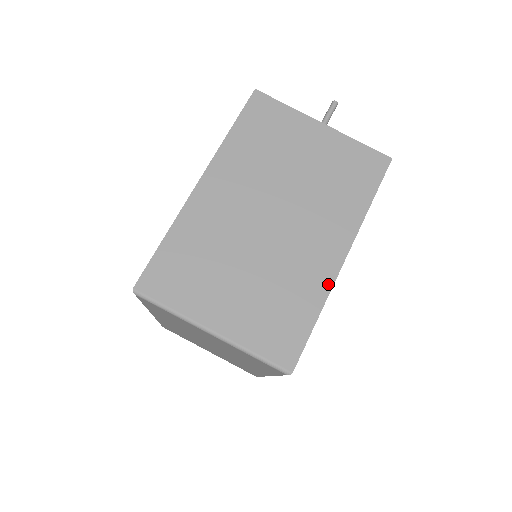
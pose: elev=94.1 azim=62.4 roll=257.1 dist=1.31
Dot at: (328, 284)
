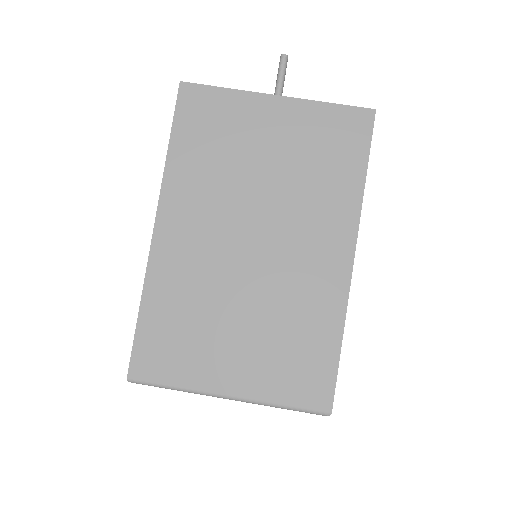
Dot at: (342, 298)
